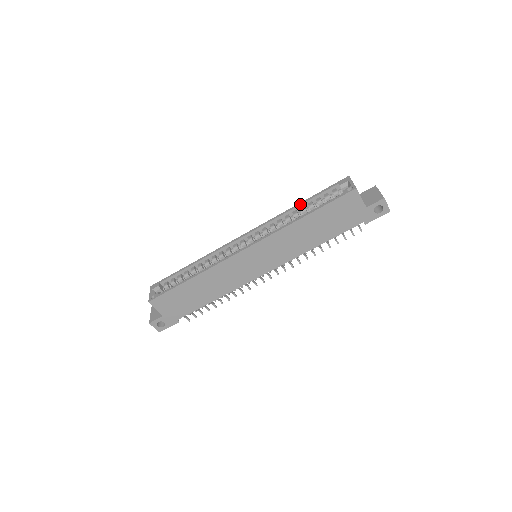
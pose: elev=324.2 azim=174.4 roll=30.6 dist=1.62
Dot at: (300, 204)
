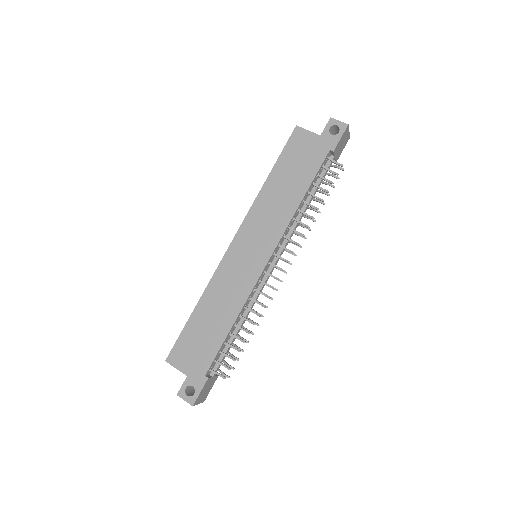
Dot at: occluded
